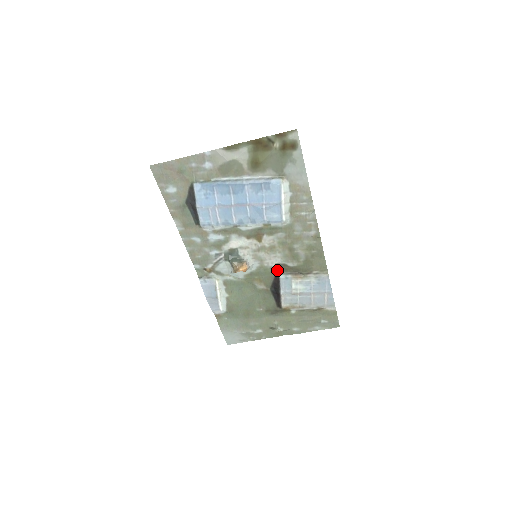
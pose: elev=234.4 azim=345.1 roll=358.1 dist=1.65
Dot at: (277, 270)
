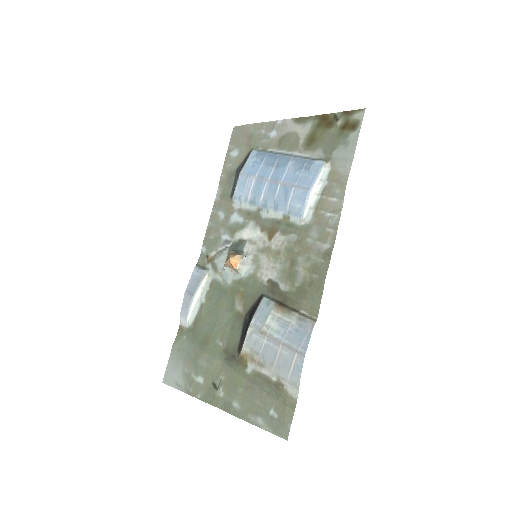
Dot at: (266, 289)
